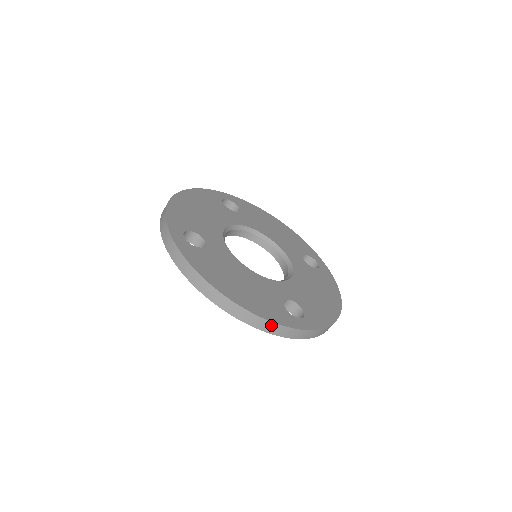
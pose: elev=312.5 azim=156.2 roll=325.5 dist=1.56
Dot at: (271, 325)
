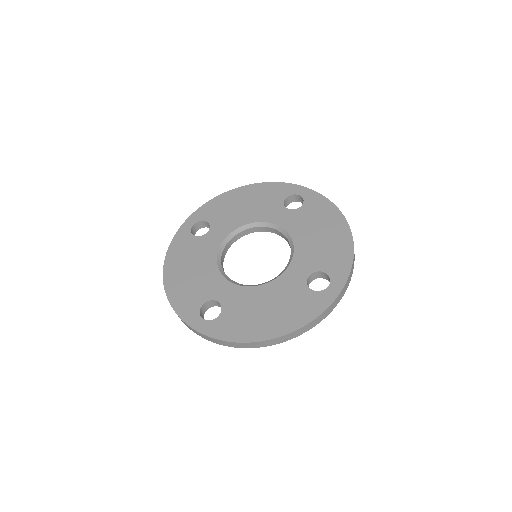
Dot at: occluded
